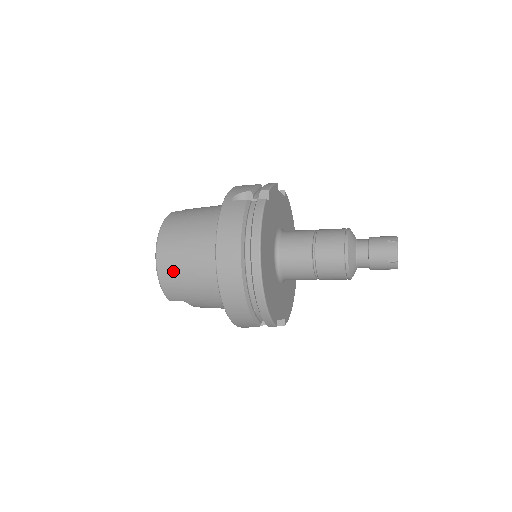
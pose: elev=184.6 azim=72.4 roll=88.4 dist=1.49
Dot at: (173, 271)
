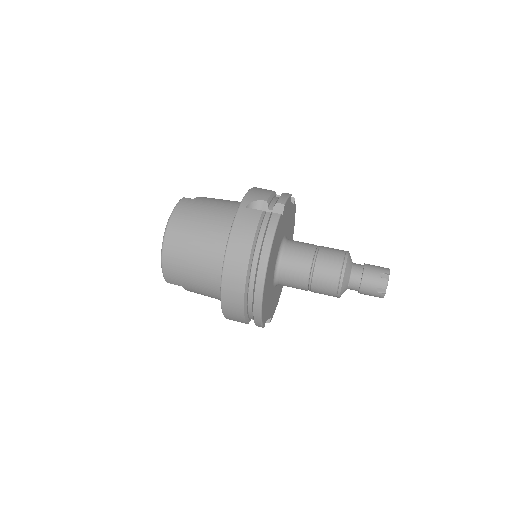
Dot at: (178, 260)
